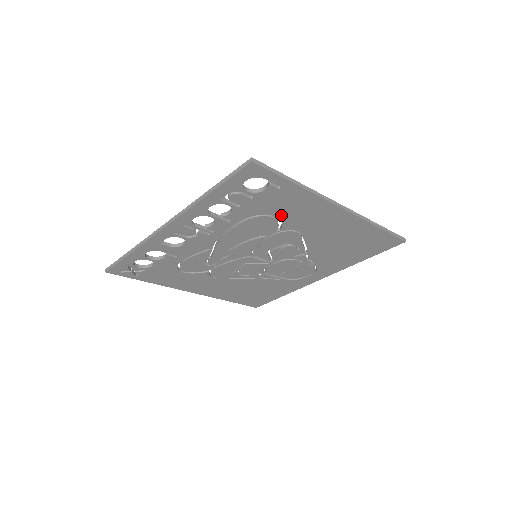
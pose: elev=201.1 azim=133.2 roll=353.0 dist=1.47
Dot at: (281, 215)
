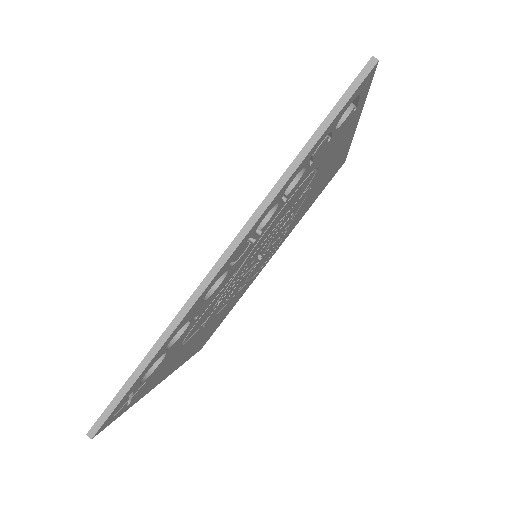
Dot at: (322, 163)
